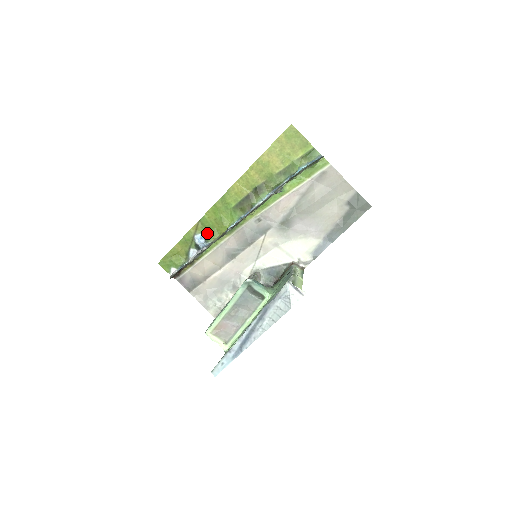
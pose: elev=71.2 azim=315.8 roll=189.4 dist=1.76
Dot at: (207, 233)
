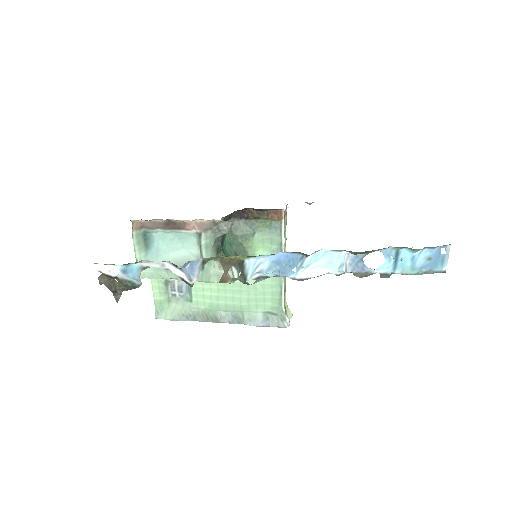
Dot at: occluded
